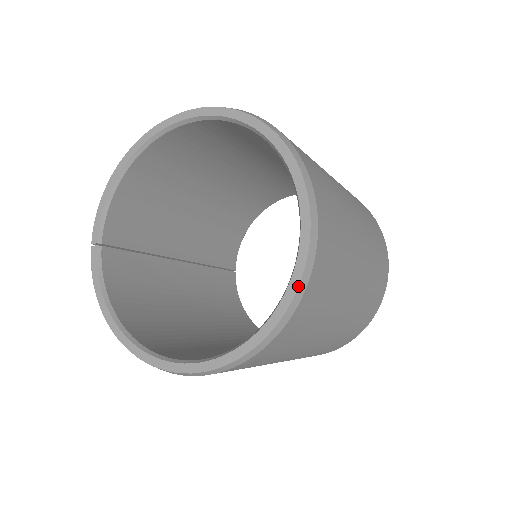
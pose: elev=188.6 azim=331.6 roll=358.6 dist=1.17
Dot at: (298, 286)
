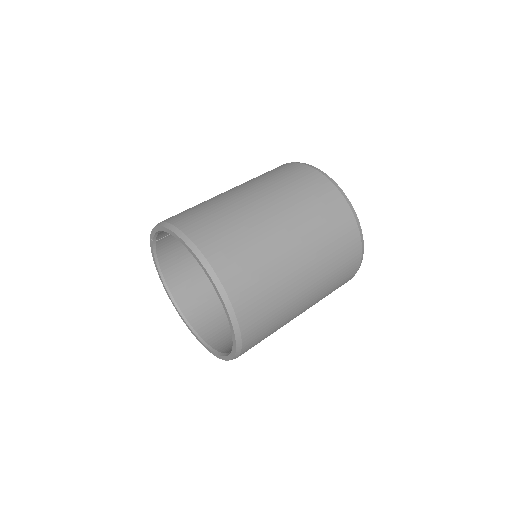
Dot at: occluded
